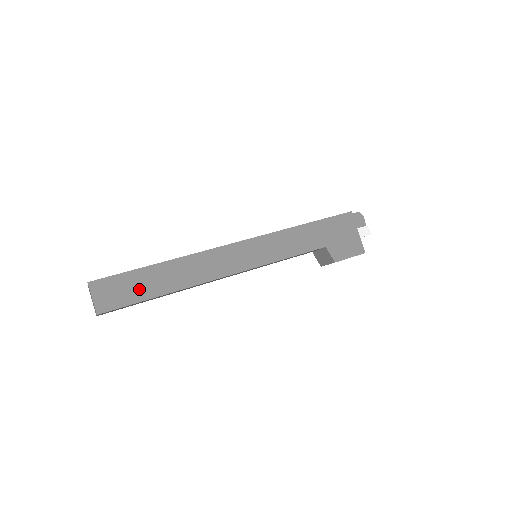
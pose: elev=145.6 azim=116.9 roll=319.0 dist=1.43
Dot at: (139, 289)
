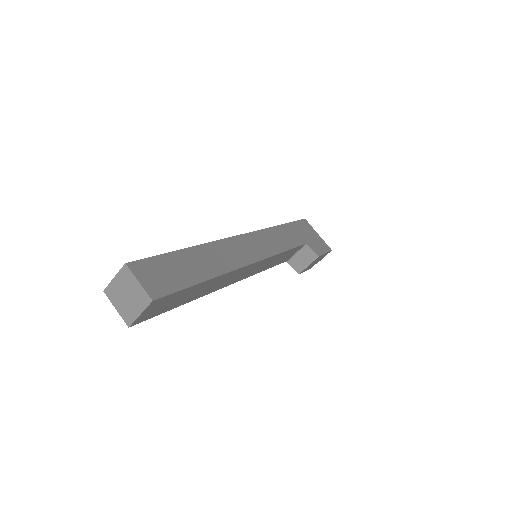
Dot at: (183, 273)
